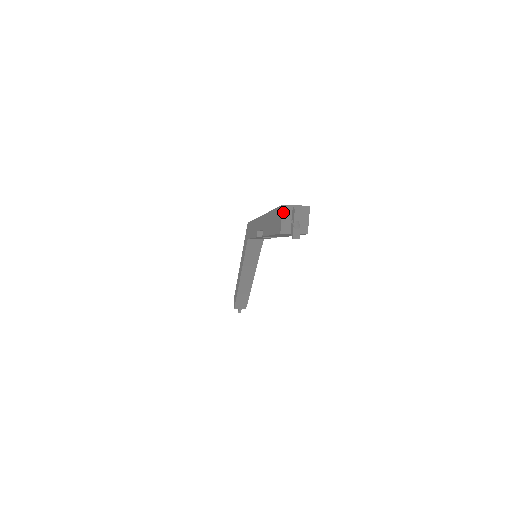
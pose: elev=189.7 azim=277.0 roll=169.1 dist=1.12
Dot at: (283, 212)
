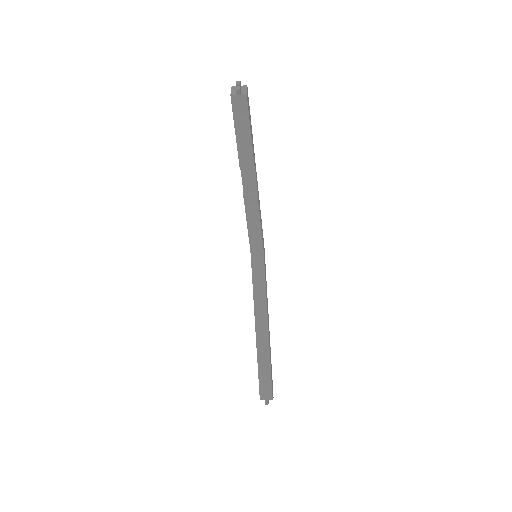
Dot at: (232, 89)
